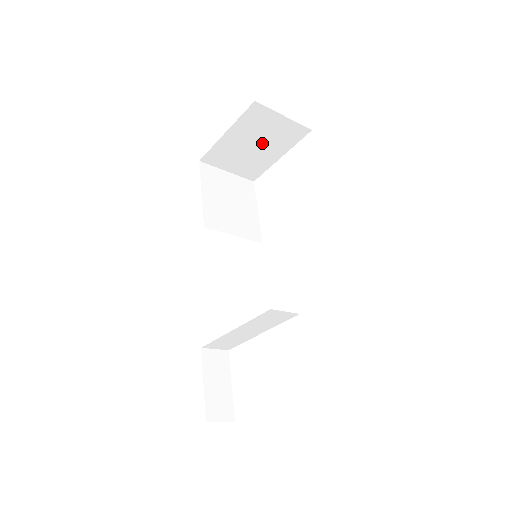
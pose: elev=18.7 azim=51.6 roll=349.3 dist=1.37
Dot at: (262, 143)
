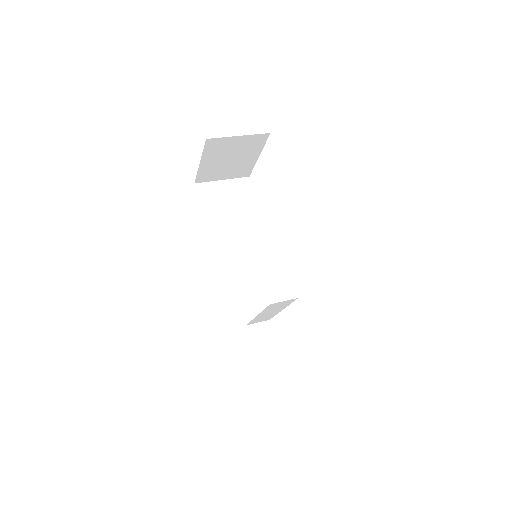
Dot at: (235, 156)
